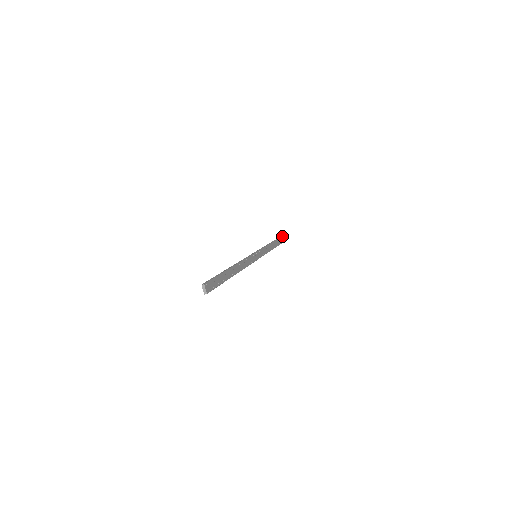
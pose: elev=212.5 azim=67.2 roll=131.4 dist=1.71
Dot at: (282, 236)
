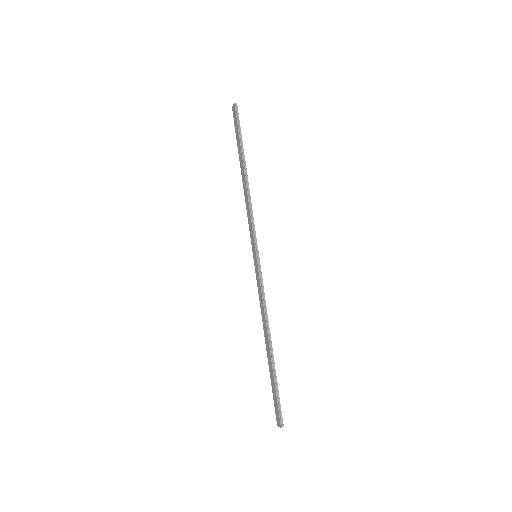
Dot at: (239, 123)
